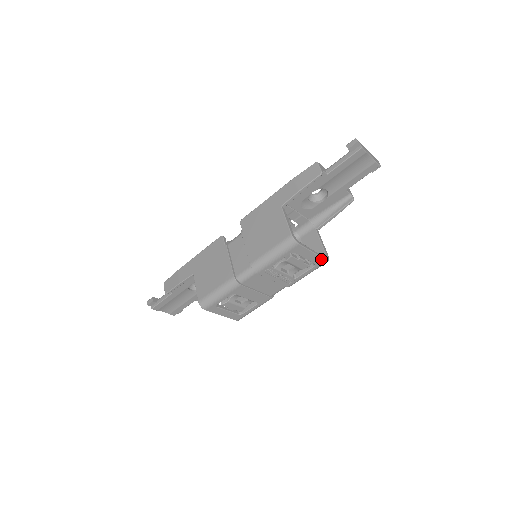
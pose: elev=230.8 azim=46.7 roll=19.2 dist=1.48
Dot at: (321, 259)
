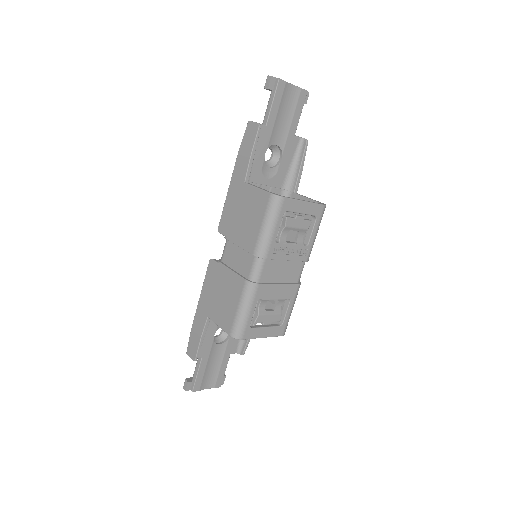
Dot at: (317, 206)
